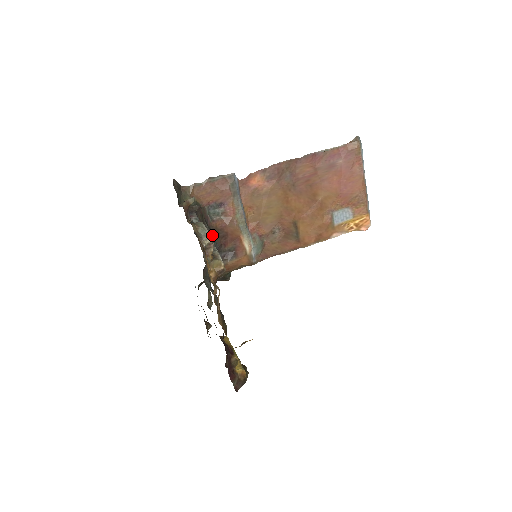
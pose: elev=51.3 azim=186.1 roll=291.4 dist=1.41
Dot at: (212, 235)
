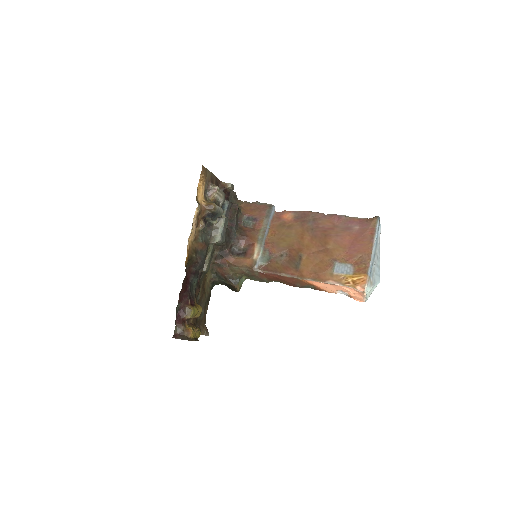
Dot at: (235, 228)
